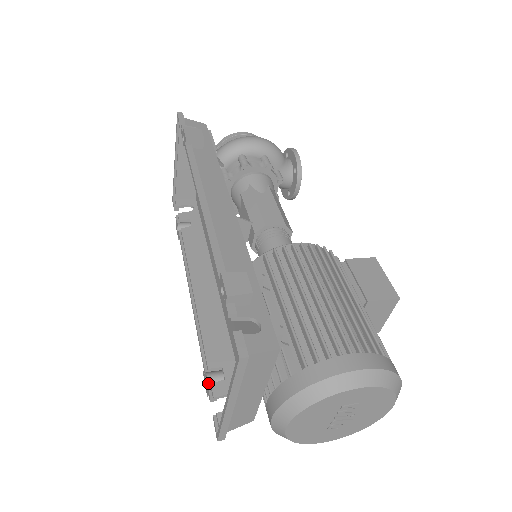
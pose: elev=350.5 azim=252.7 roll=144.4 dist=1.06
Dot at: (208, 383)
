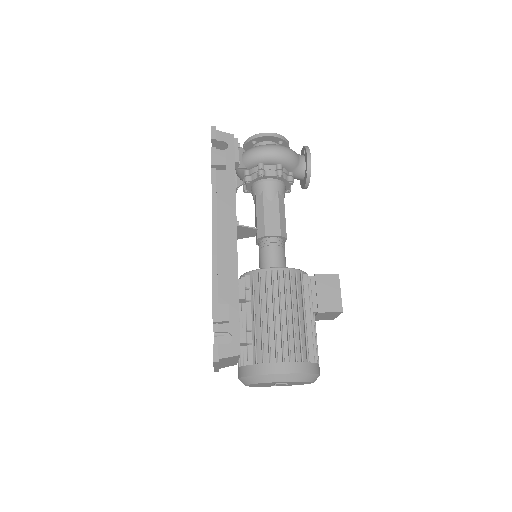
Dot at: (214, 335)
